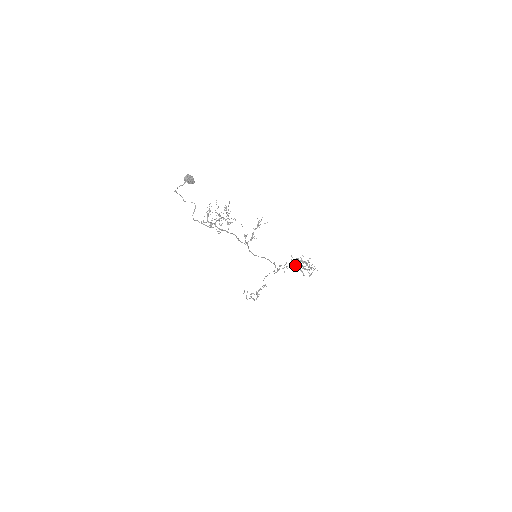
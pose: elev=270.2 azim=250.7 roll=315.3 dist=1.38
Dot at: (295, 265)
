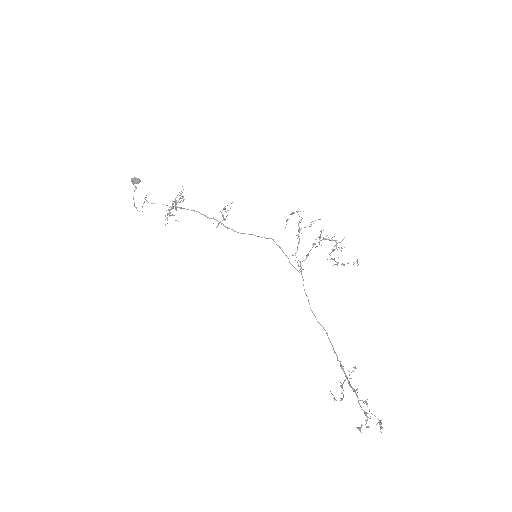
Dot at: occluded
